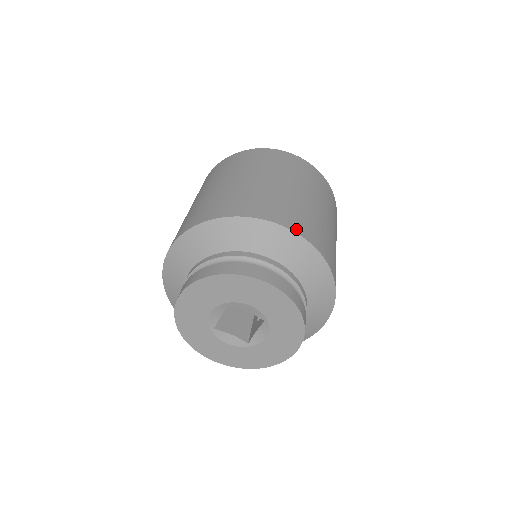
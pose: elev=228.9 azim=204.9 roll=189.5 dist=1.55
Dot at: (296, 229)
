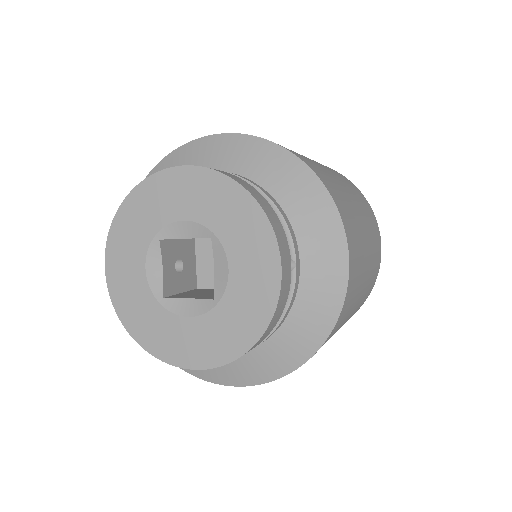
Dot at: occluded
